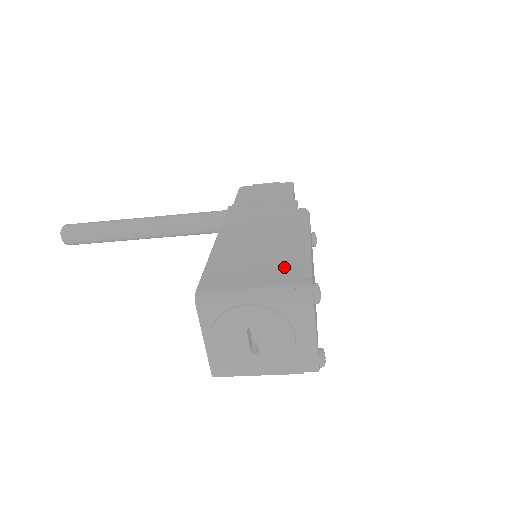
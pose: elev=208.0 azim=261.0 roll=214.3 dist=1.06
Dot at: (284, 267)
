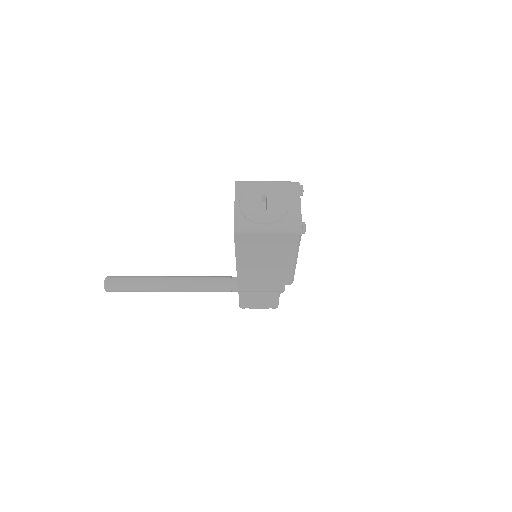
Dot at: occluded
